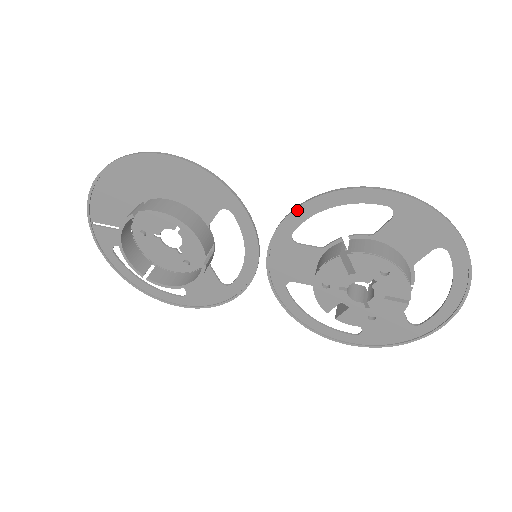
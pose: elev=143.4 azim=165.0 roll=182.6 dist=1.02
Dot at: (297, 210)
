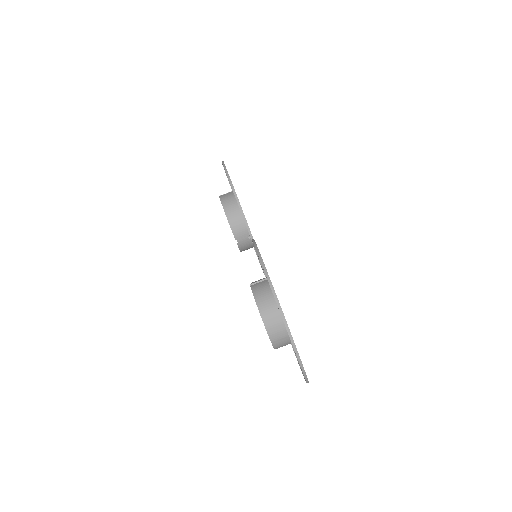
Dot at: occluded
